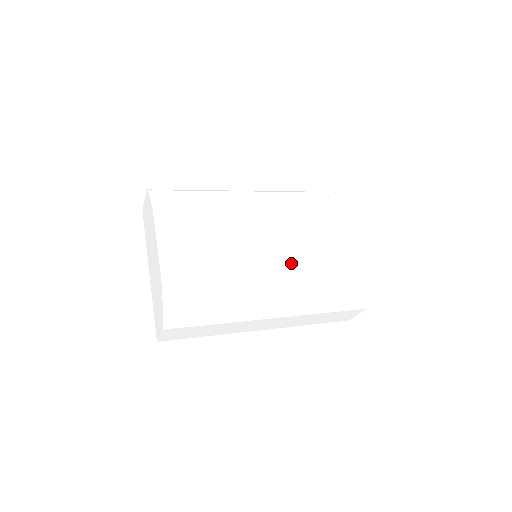
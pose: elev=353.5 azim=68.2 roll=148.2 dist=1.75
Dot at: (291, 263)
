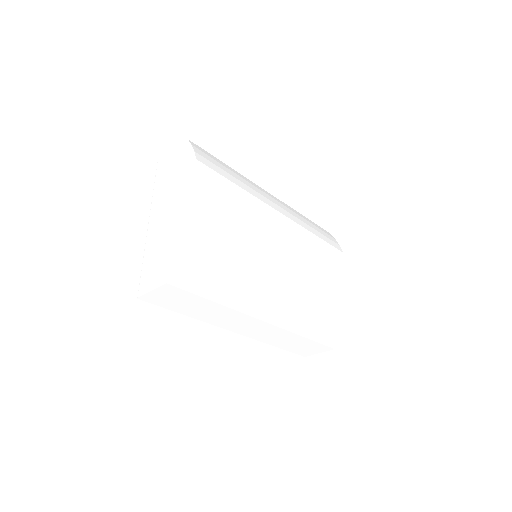
Dot at: (297, 274)
